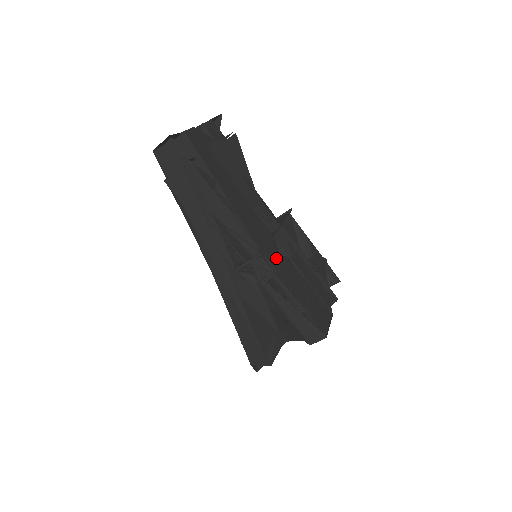
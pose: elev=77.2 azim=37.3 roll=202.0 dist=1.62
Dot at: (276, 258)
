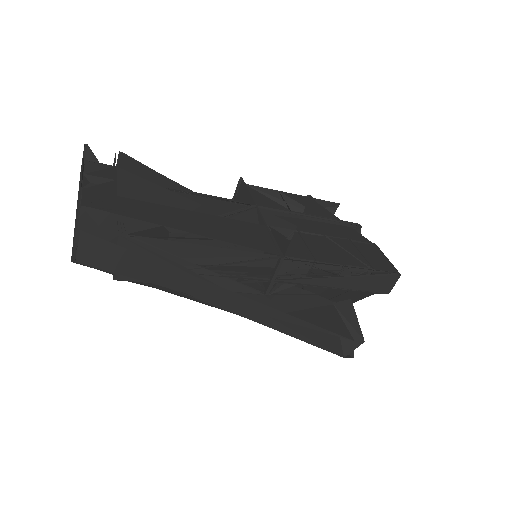
Dot at: (293, 246)
